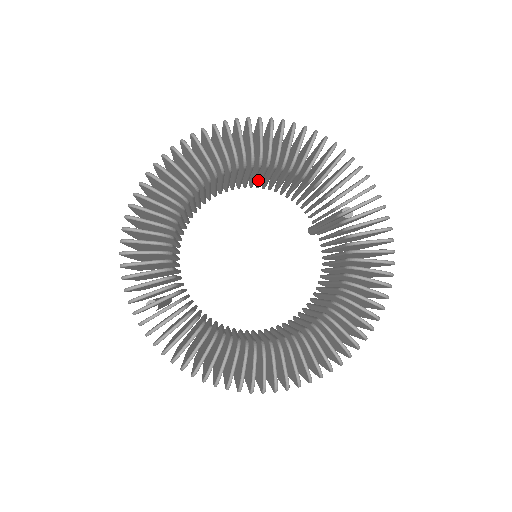
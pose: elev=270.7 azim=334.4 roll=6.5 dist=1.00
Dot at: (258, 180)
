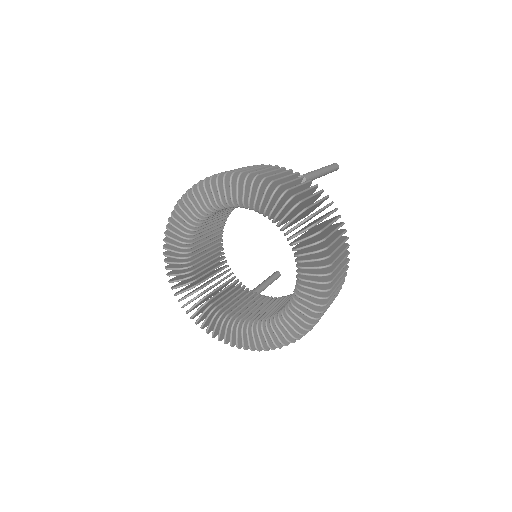
Dot at: occluded
